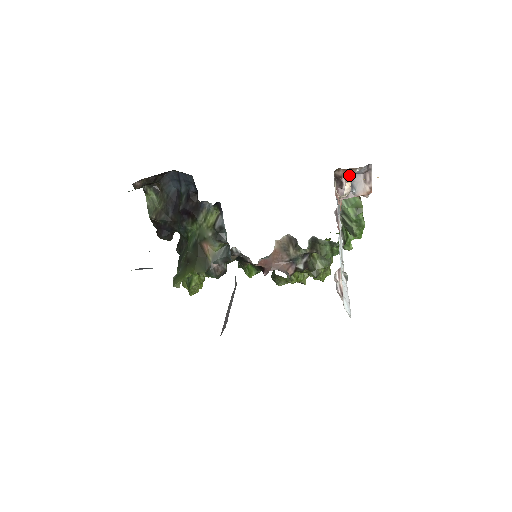
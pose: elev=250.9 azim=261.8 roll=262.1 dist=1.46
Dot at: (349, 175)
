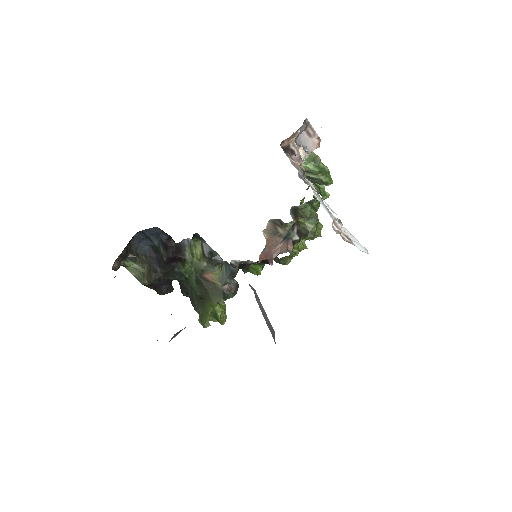
Dot at: (294, 140)
